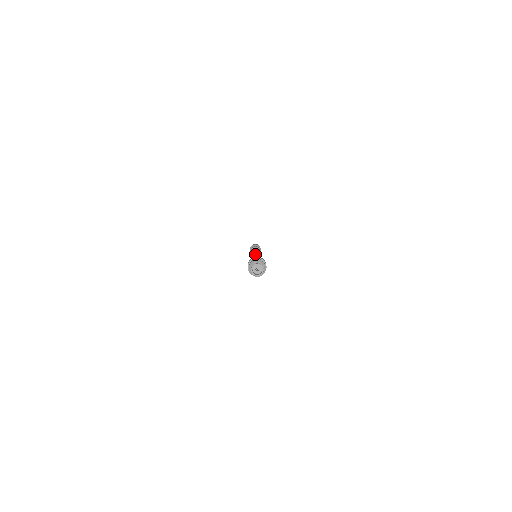
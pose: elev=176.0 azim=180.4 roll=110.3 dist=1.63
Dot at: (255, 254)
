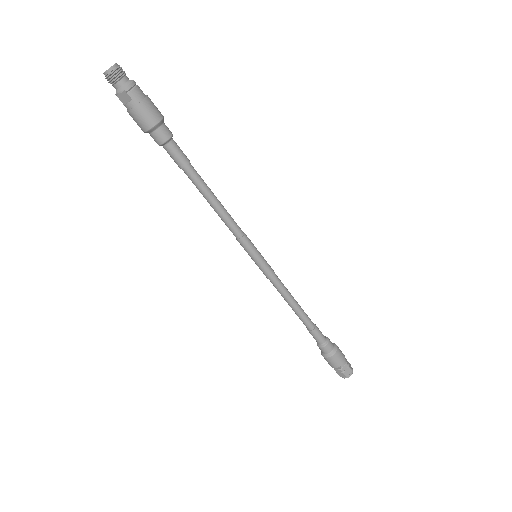
Dot at: occluded
